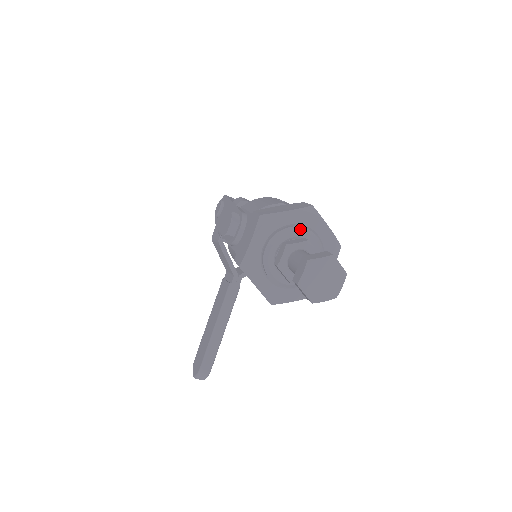
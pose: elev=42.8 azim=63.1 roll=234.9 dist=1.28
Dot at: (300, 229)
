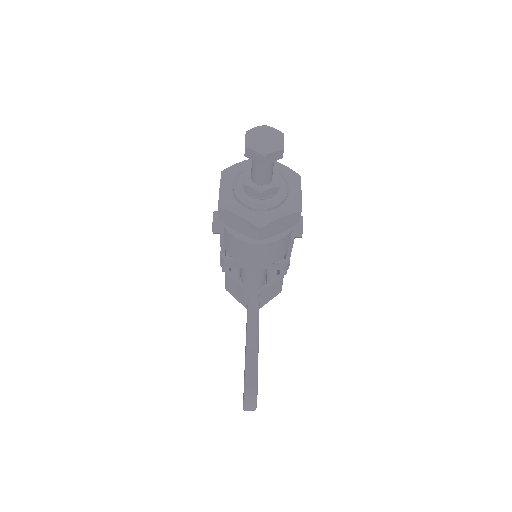
Dot at: occluded
